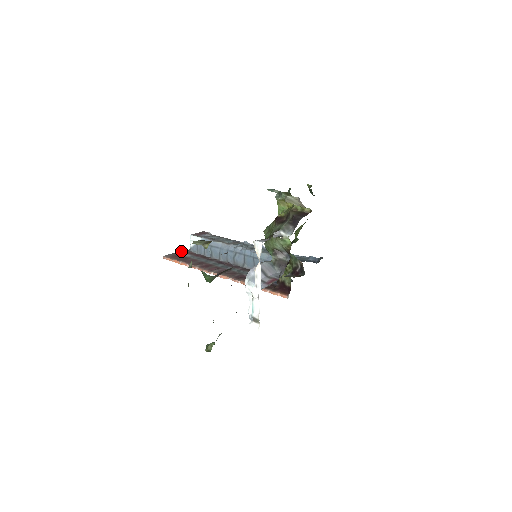
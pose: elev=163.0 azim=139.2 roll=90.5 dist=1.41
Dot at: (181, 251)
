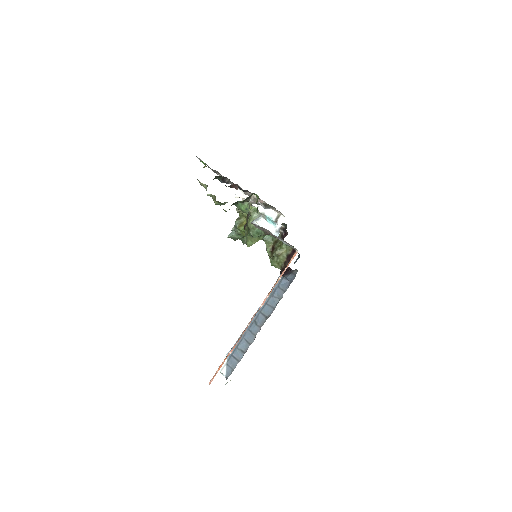
Dot at: occluded
